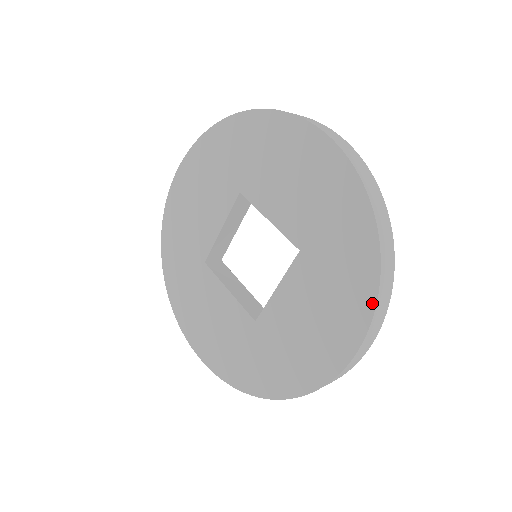
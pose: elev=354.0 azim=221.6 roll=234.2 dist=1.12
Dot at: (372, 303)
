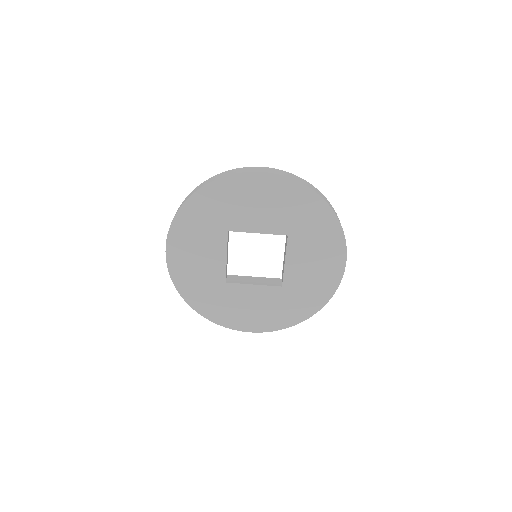
Dot at: (284, 327)
